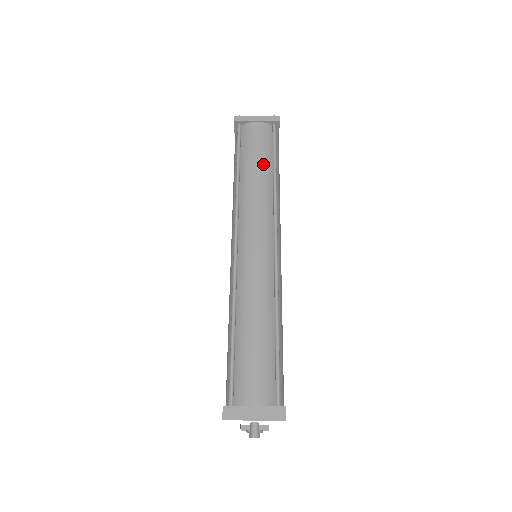
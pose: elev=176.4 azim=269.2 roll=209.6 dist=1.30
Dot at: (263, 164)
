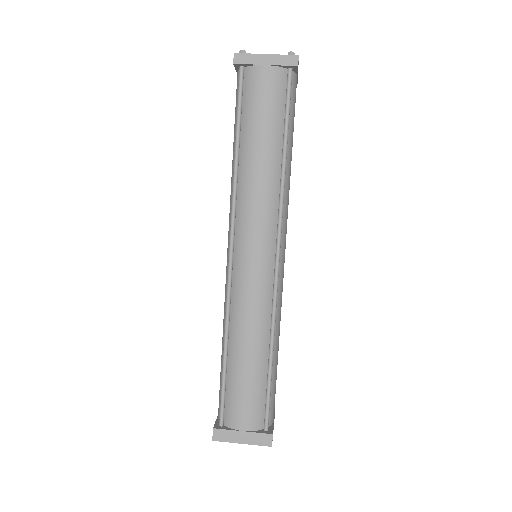
Dot at: (270, 140)
